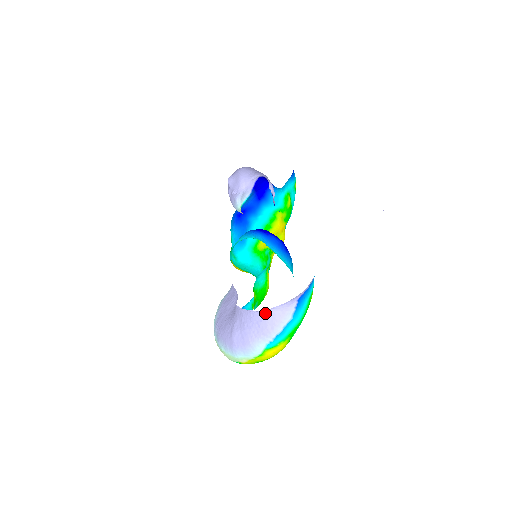
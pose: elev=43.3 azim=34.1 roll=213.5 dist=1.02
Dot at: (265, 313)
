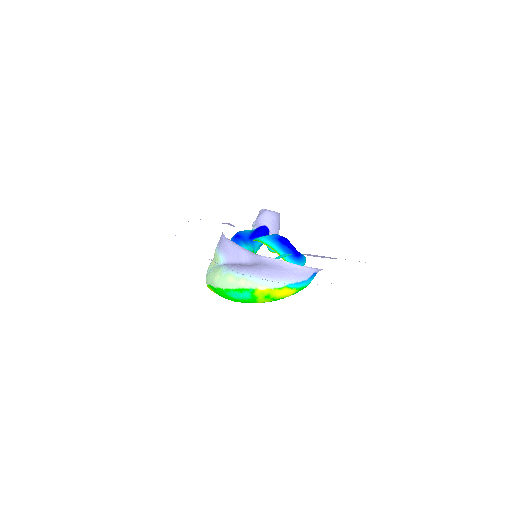
Dot at: (296, 267)
